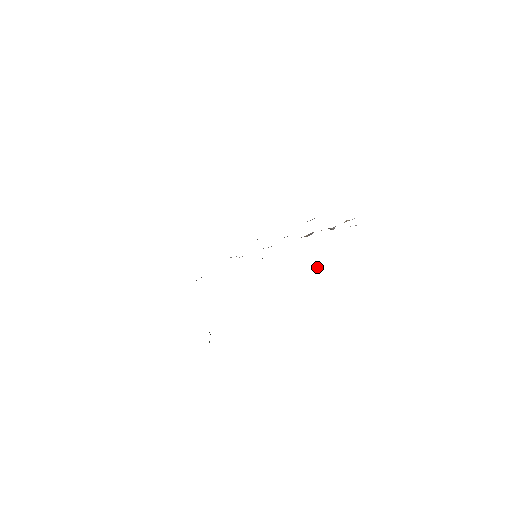
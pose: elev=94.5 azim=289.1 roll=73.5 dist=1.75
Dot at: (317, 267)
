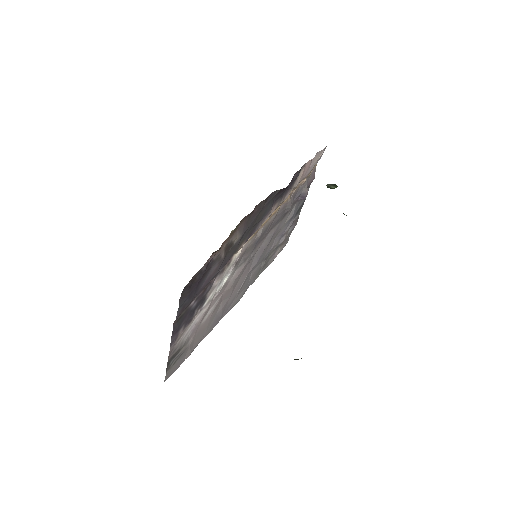
Dot at: (330, 186)
